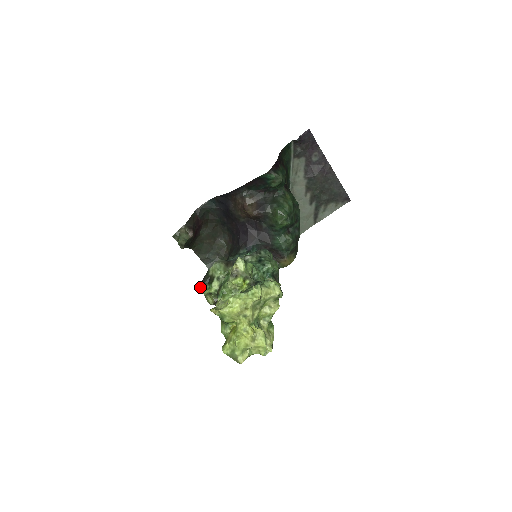
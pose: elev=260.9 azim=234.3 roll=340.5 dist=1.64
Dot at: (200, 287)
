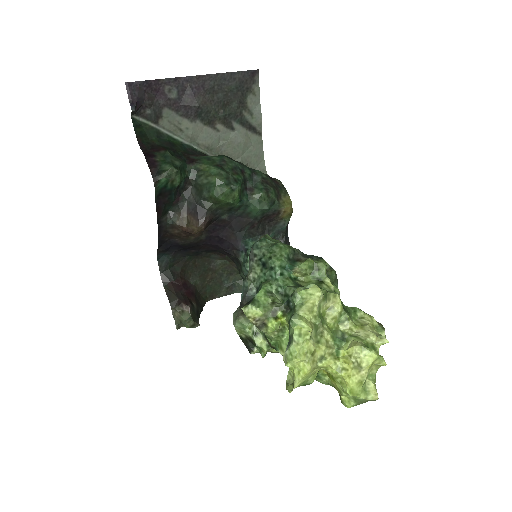
Dot at: occluded
